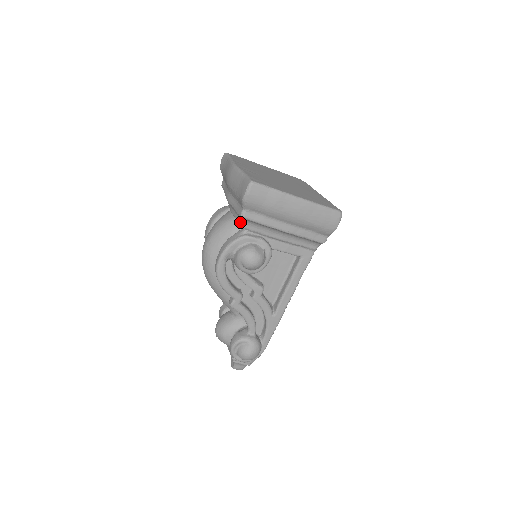
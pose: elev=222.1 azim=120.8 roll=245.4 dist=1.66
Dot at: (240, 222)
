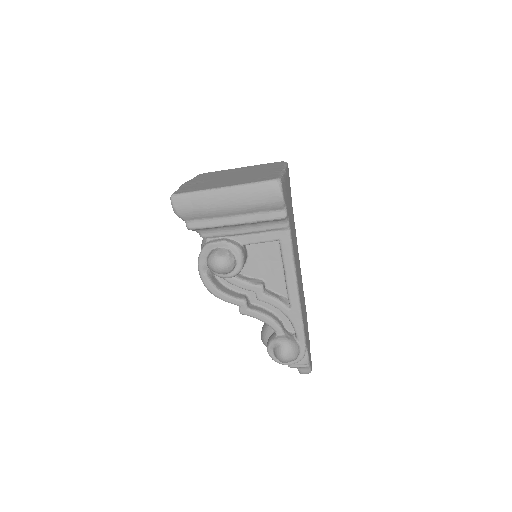
Dot at: occluded
